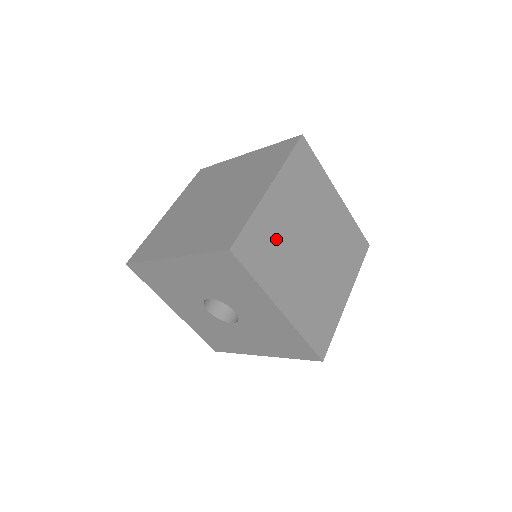
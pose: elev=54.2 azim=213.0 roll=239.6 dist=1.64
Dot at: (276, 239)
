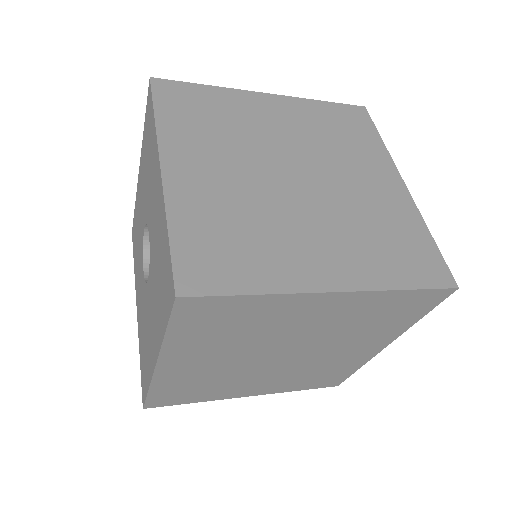
Dot at: (254, 327)
